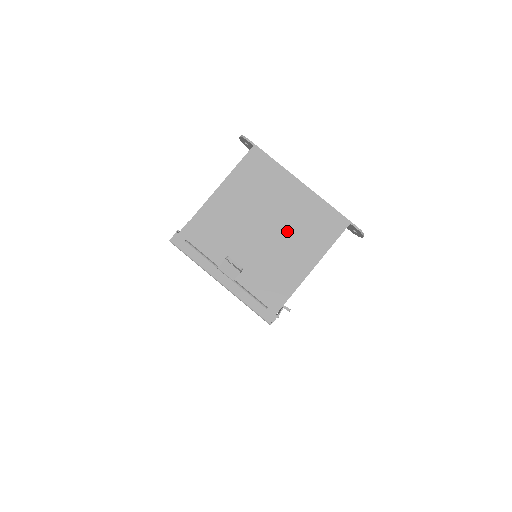
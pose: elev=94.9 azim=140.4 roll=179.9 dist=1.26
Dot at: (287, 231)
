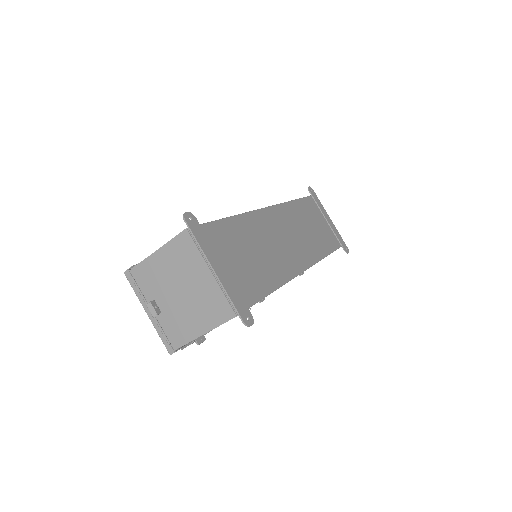
Dot at: (194, 300)
